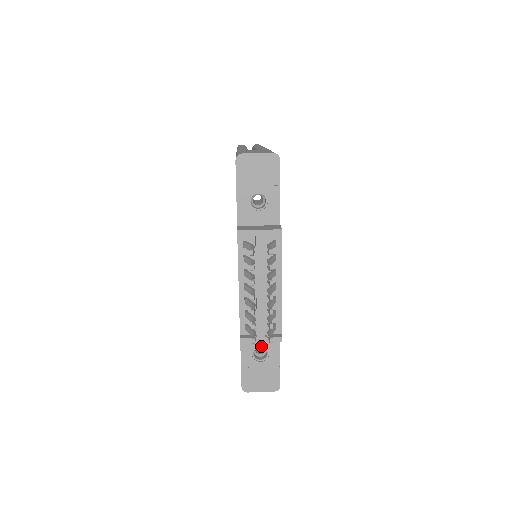
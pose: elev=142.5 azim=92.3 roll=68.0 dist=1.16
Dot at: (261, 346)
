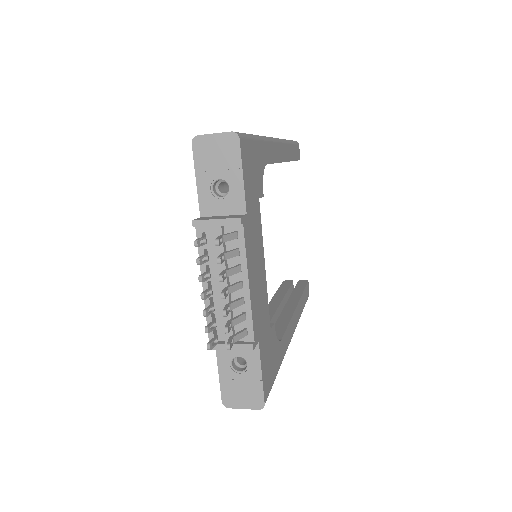
Dot at: (239, 355)
